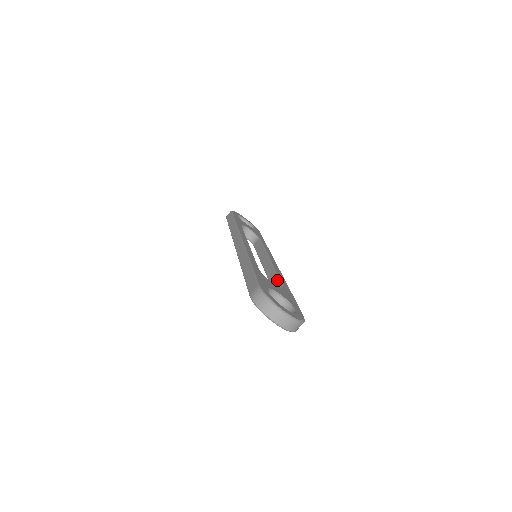
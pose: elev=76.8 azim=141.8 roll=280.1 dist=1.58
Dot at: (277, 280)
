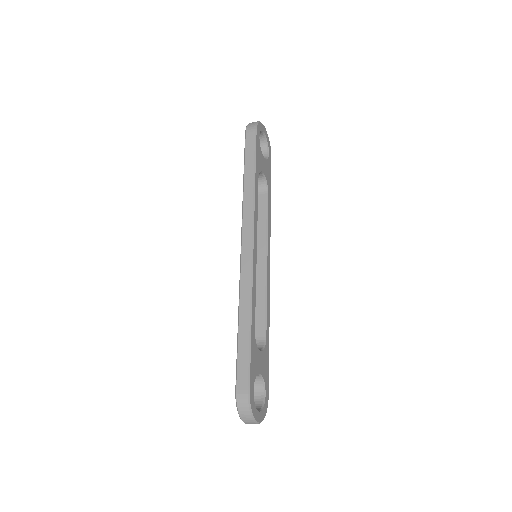
Dot at: (263, 317)
